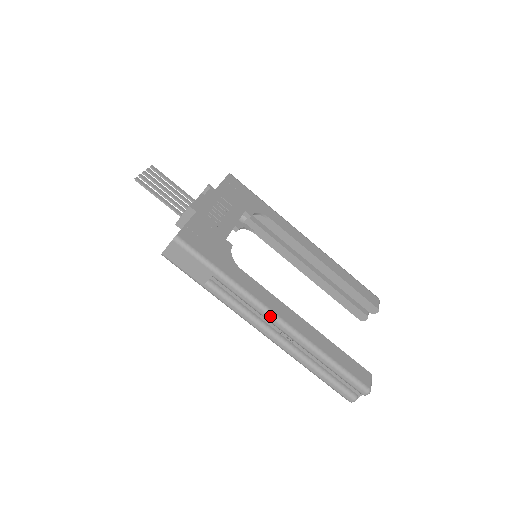
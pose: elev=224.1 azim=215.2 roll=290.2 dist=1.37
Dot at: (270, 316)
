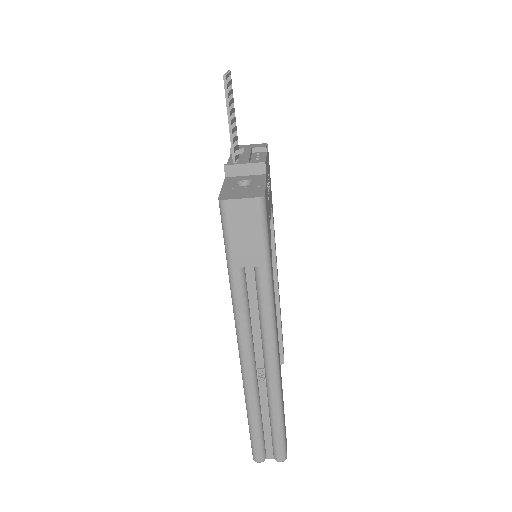
Dot at: (273, 344)
